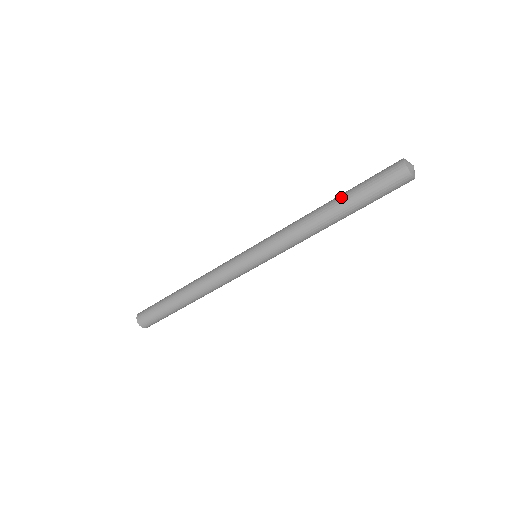
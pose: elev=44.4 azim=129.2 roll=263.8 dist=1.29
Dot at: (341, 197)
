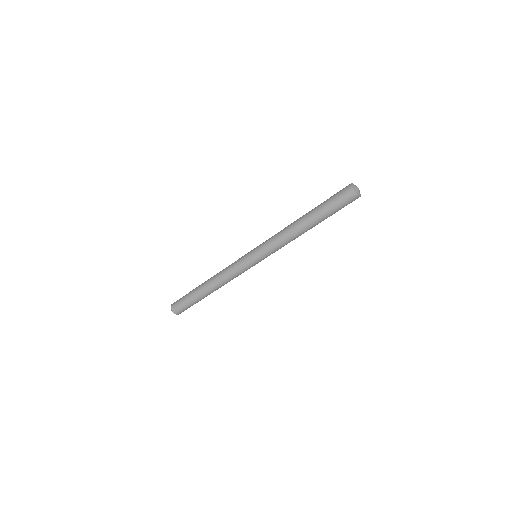
Dot at: (312, 212)
